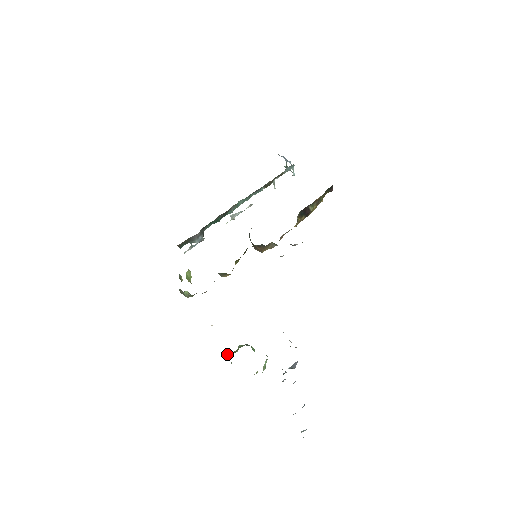
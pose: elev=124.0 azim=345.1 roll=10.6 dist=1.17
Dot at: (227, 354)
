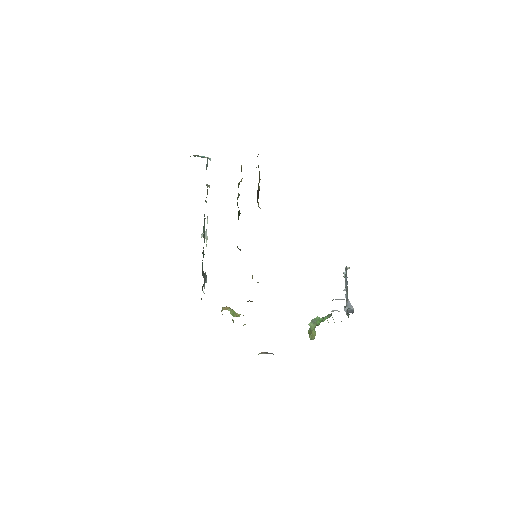
Dot at: (309, 337)
